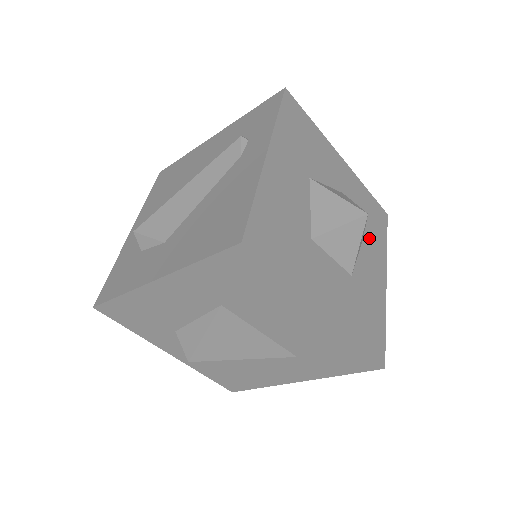
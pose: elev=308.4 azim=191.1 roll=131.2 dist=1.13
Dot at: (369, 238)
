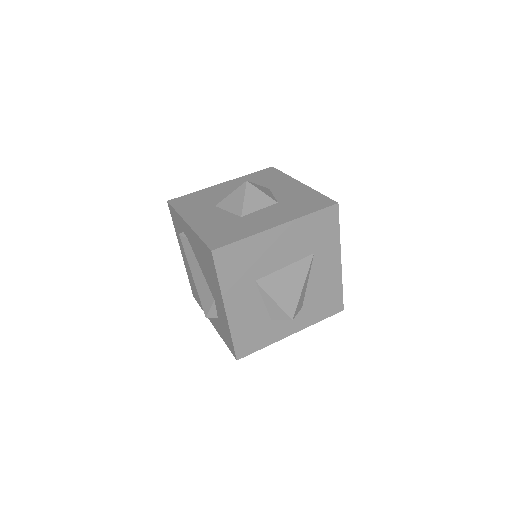
Dot at: (272, 184)
